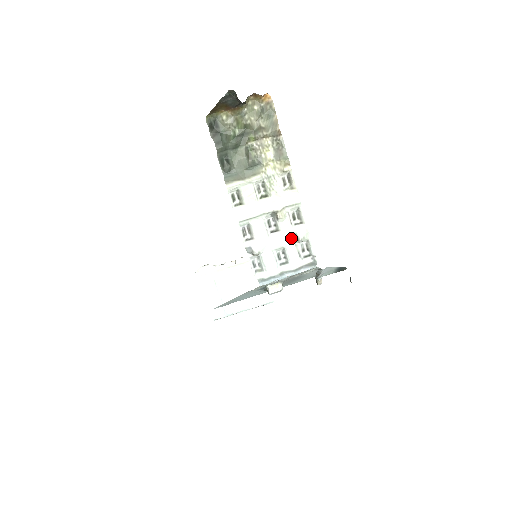
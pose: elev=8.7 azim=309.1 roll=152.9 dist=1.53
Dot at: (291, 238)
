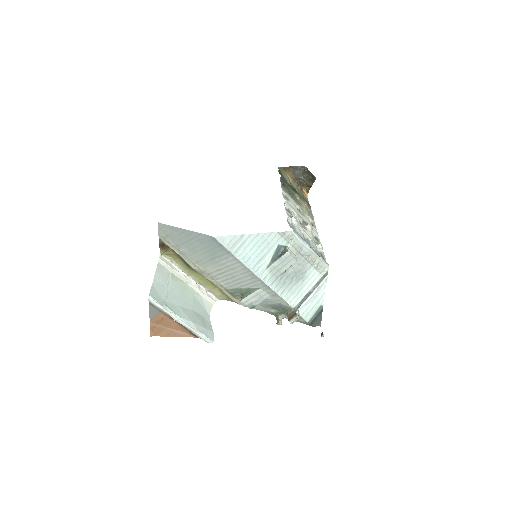
Dot at: (312, 240)
